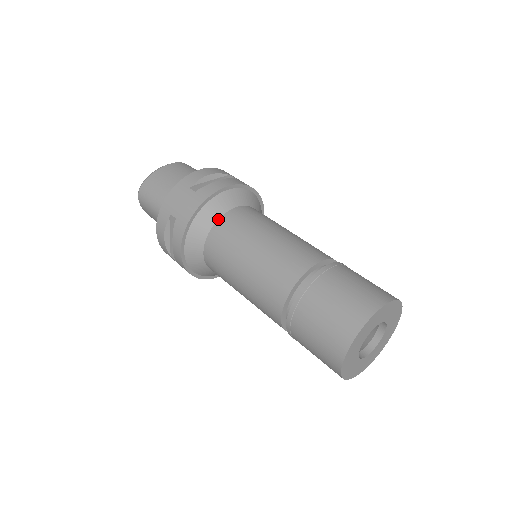
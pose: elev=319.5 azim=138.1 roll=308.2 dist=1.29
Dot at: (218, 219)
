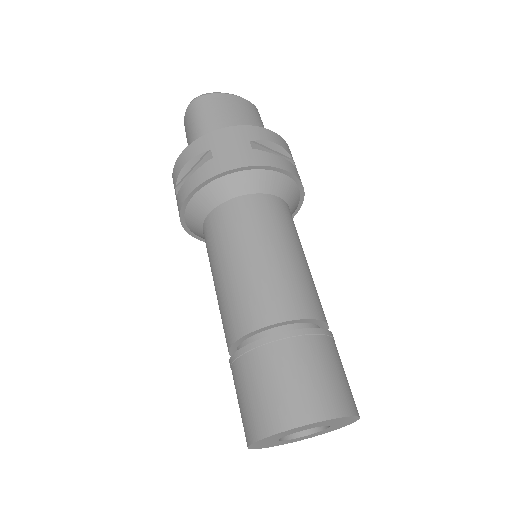
Dot at: (252, 193)
